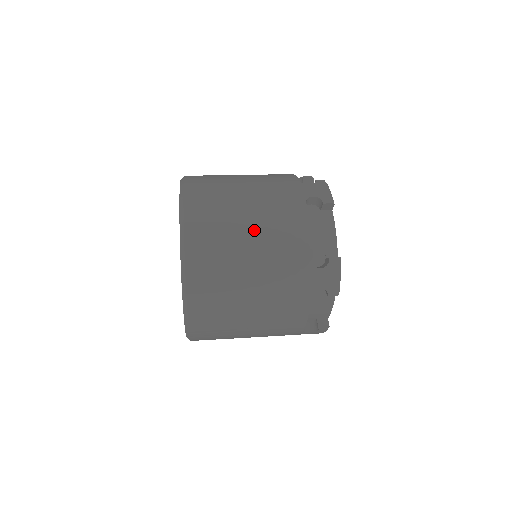
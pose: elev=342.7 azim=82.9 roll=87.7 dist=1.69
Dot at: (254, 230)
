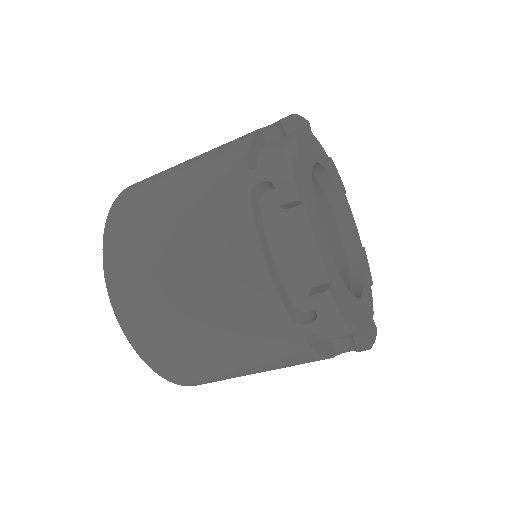
Dot at: occluded
